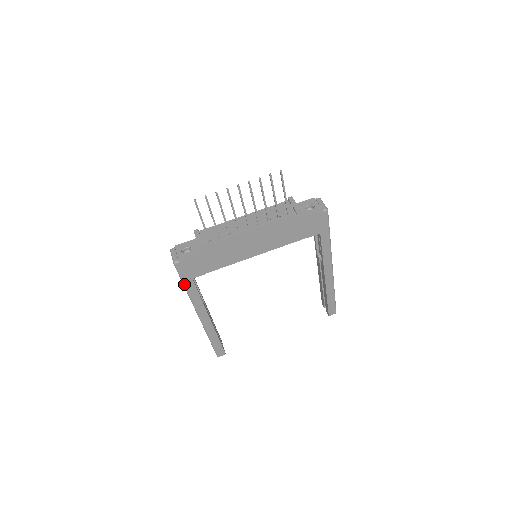
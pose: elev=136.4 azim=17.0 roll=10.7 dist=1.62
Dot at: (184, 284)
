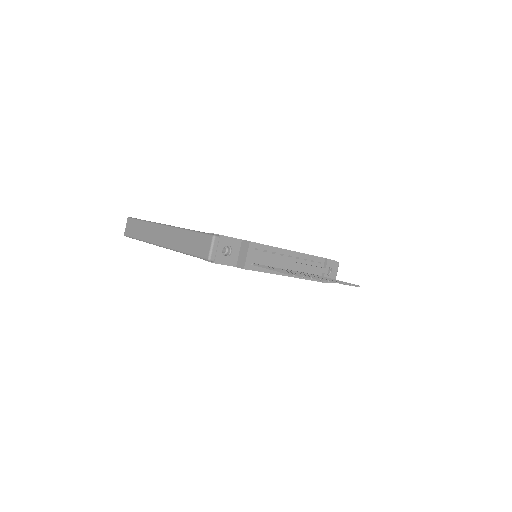
Dot at: occluded
